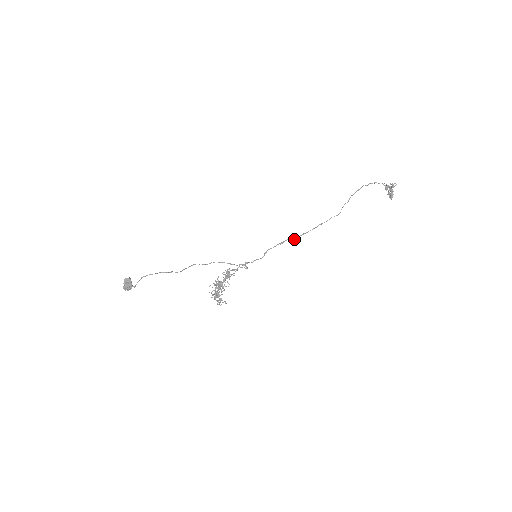
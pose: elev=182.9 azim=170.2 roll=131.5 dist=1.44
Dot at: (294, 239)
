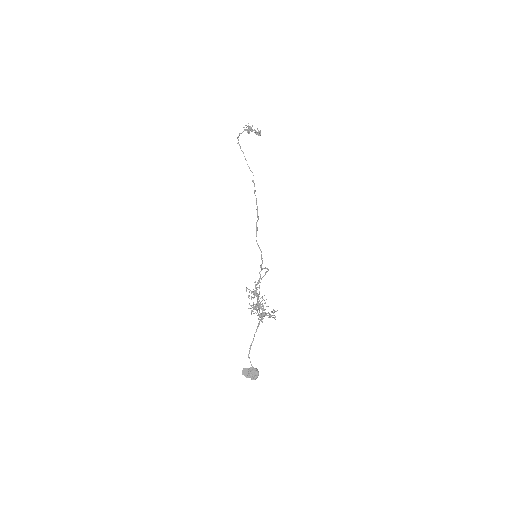
Dot at: (258, 218)
